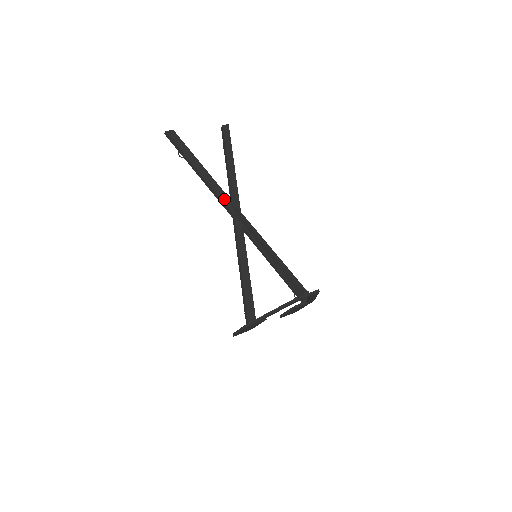
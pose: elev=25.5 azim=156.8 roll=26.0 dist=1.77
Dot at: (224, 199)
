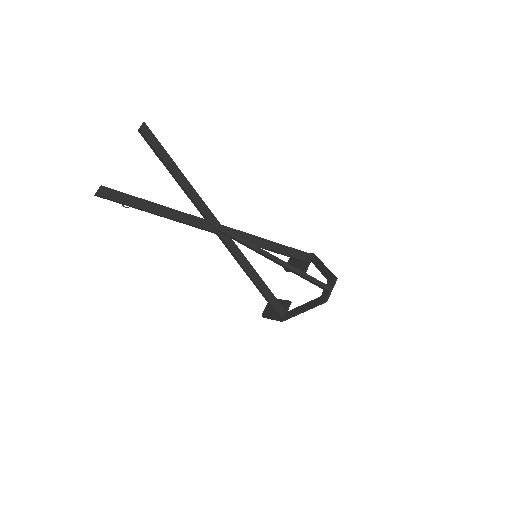
Dot at: (200, 224)
